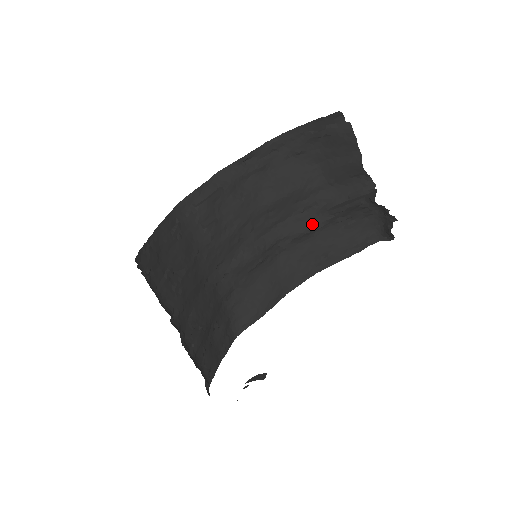
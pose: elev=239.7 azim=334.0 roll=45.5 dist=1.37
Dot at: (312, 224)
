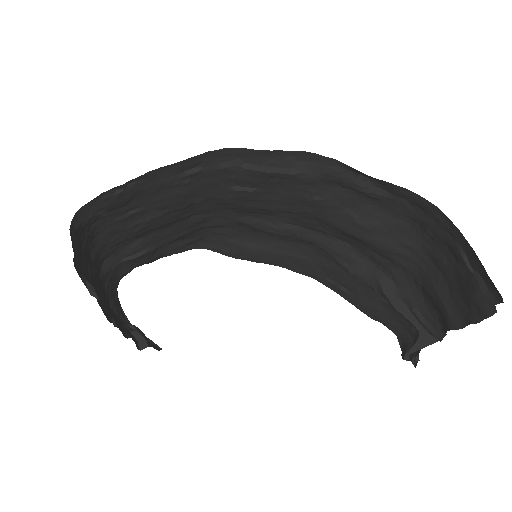
Dot at: (357, 272)
